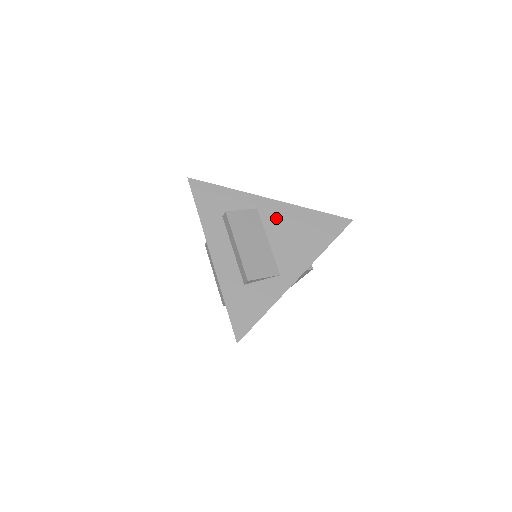
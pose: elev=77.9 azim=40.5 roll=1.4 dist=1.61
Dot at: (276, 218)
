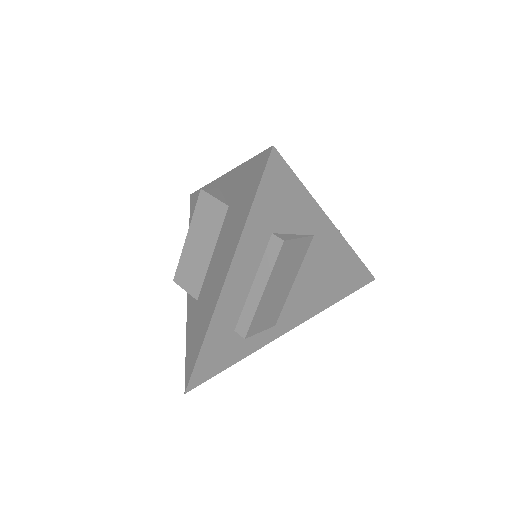
Dot at: (321, 256)
